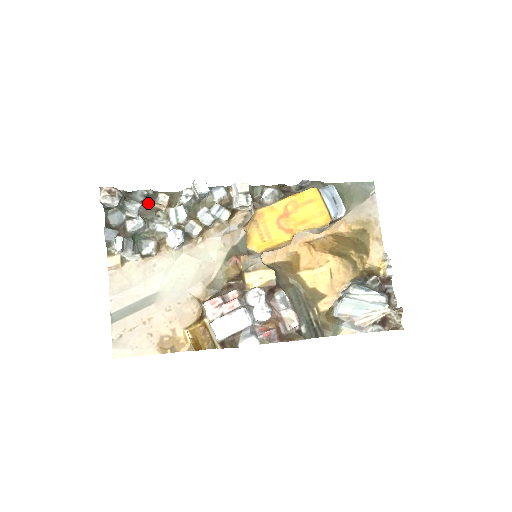
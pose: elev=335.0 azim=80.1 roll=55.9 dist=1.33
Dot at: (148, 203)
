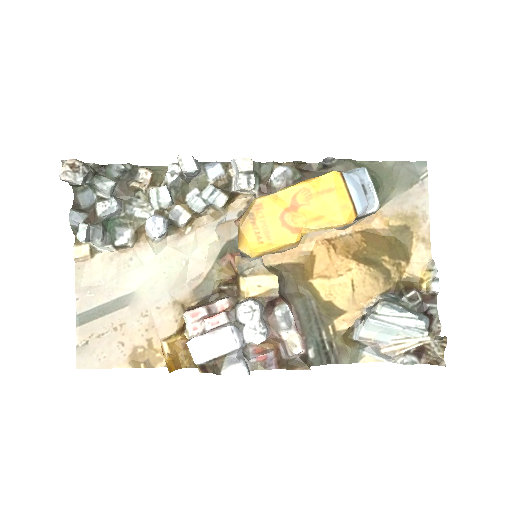
Dot at: (125, 180)
